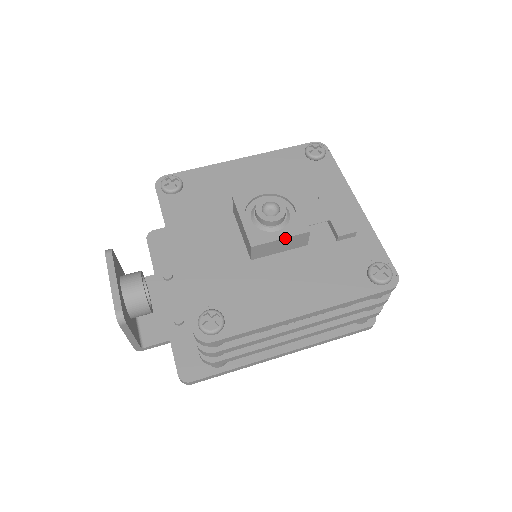
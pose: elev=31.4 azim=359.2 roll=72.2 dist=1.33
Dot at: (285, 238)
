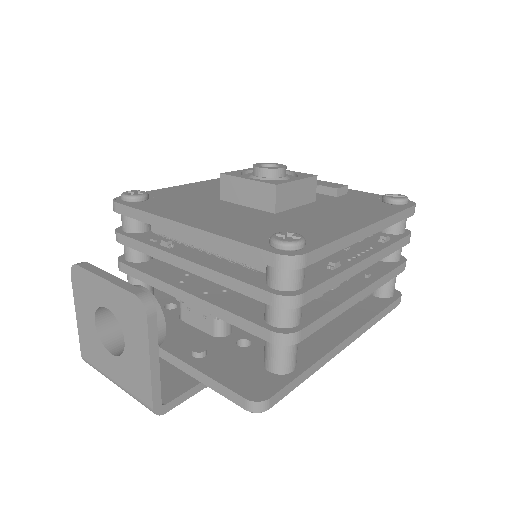
Dot at: (300, 180)
